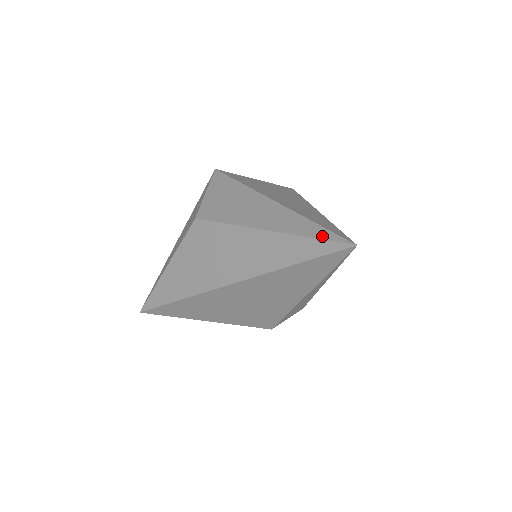
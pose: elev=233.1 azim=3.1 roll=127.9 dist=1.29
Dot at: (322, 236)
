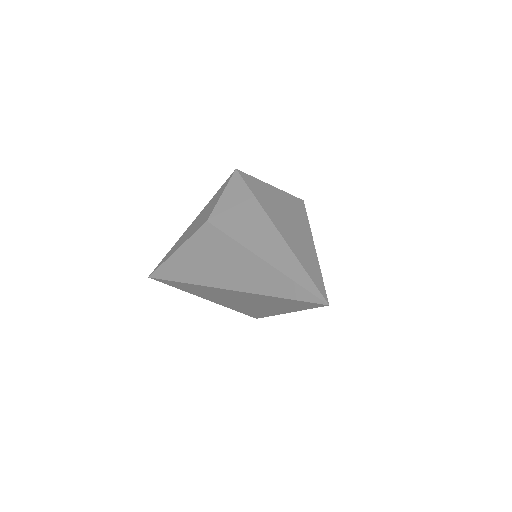
Dot at: (305, 284)
